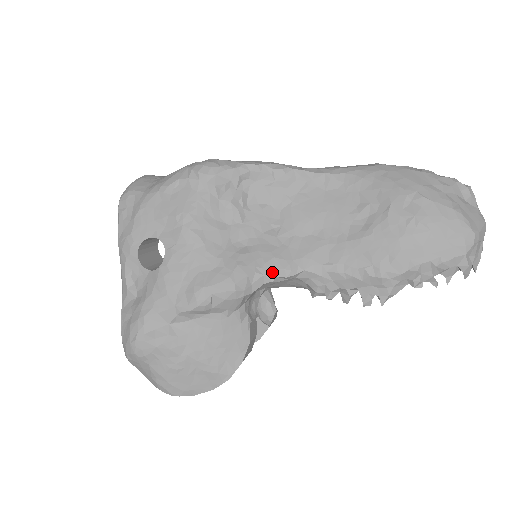
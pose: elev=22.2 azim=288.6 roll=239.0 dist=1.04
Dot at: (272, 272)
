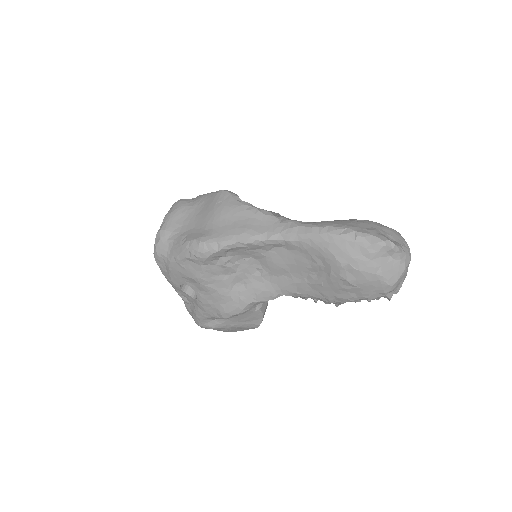
Dot at: (263, 299)
